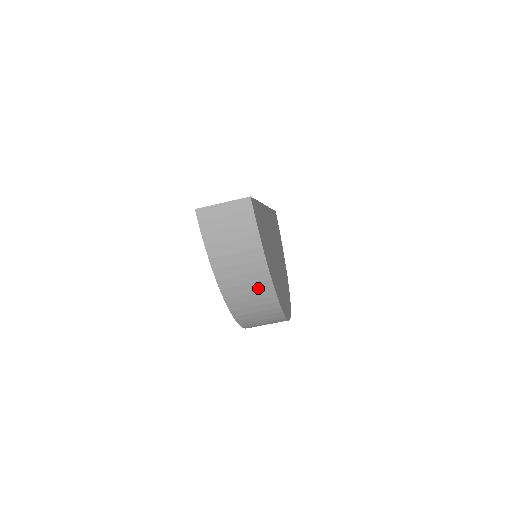
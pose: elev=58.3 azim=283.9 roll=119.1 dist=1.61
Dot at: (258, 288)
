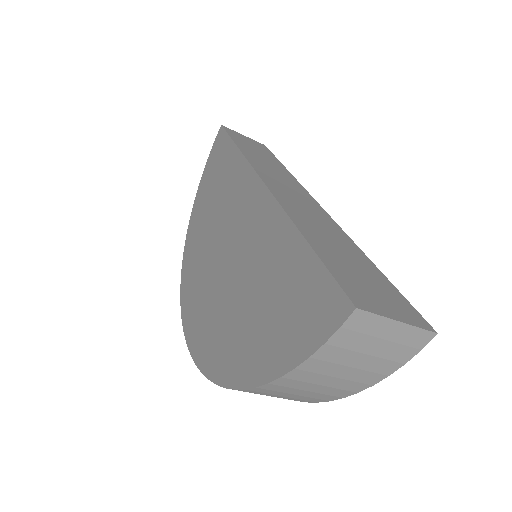
Dot at: (301, 398)
